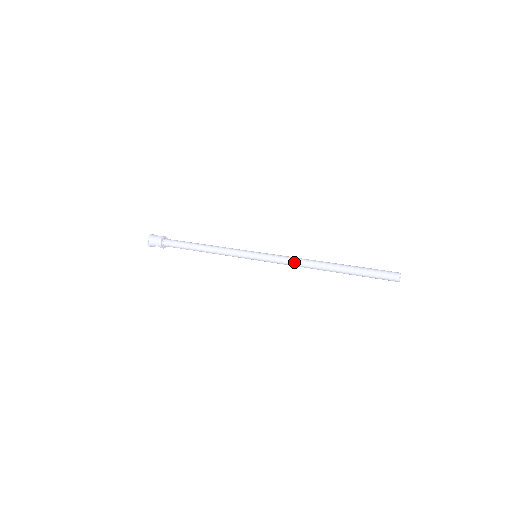
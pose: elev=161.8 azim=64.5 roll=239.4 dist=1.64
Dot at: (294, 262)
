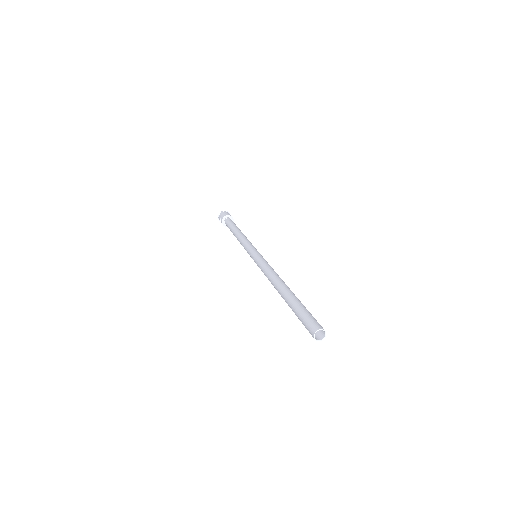
Dot at: (268, 270)
